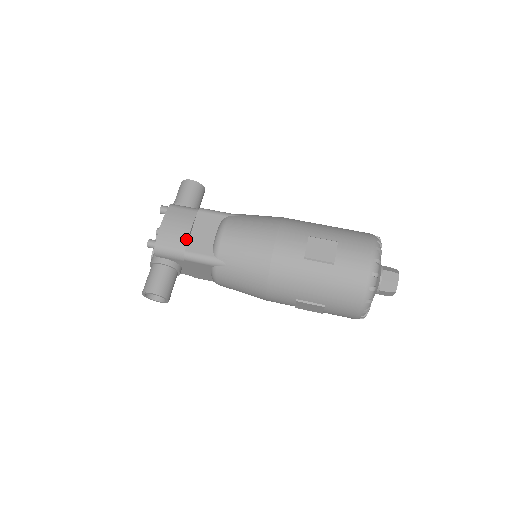
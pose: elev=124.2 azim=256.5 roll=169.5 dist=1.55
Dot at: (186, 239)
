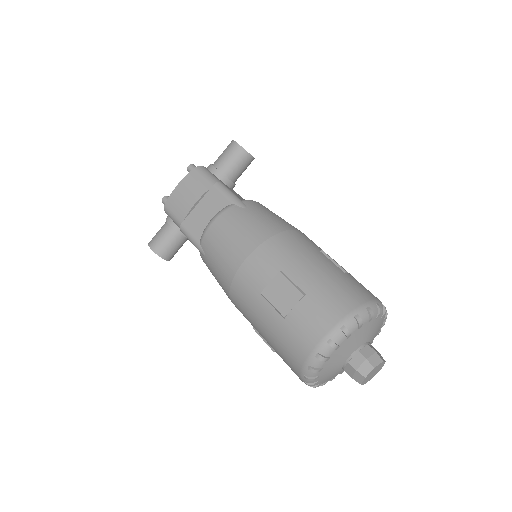
Dot at: (187, 212)
